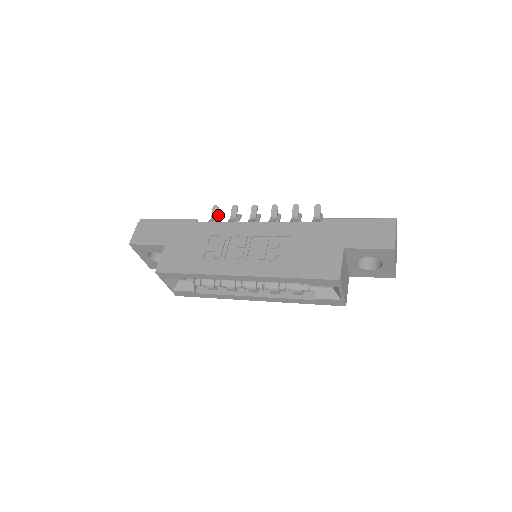
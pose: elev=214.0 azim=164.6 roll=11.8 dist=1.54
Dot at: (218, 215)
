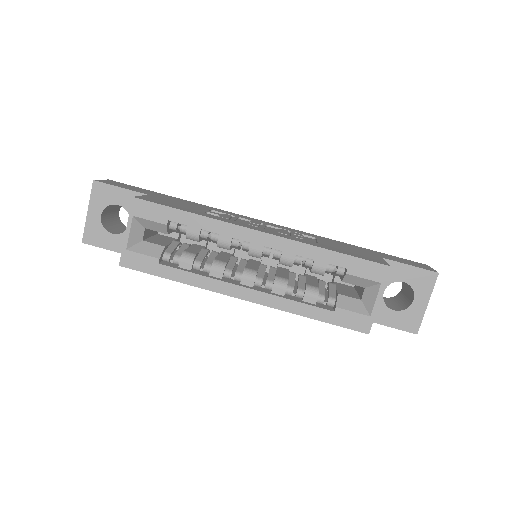
Dot at: occluded
